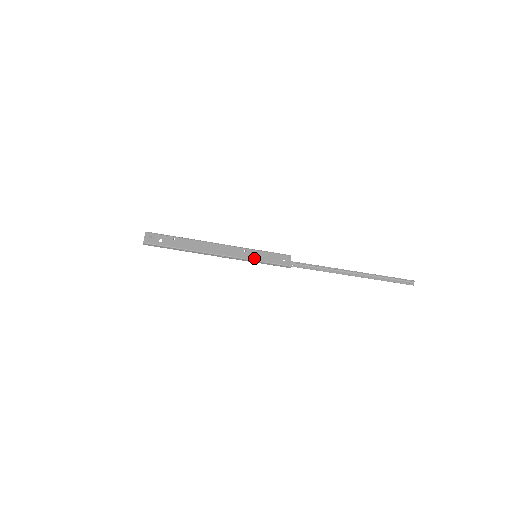
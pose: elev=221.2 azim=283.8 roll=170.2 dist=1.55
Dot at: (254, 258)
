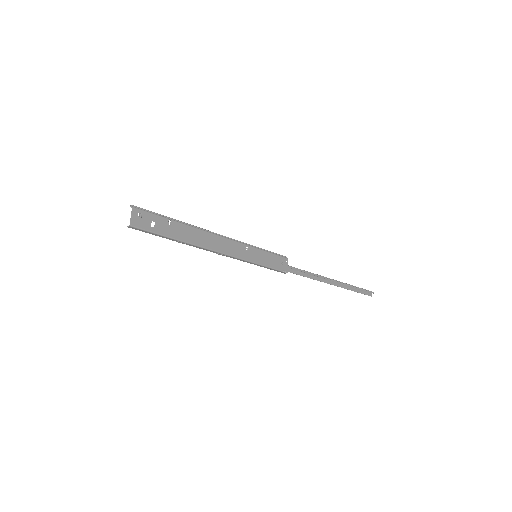
Dot at: (255, 260)
